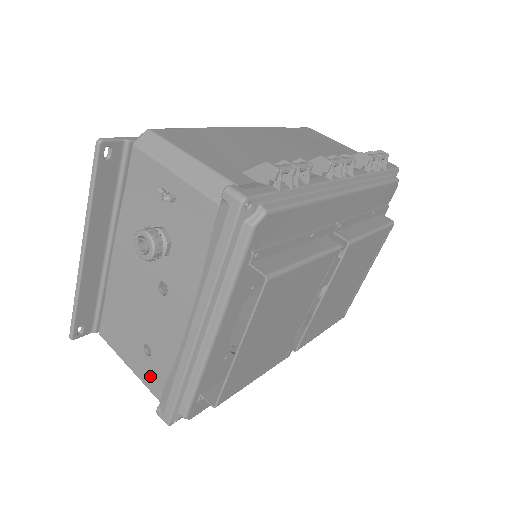
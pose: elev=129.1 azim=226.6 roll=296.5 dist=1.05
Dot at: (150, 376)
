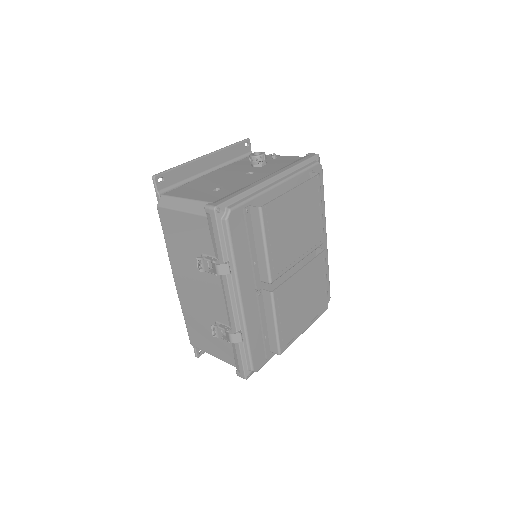
Dot at: (210, 197)
